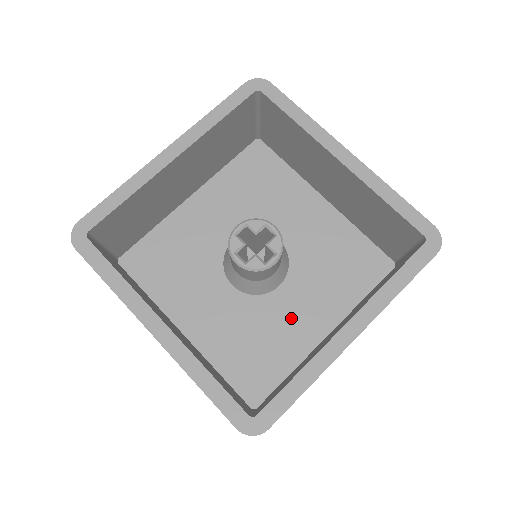
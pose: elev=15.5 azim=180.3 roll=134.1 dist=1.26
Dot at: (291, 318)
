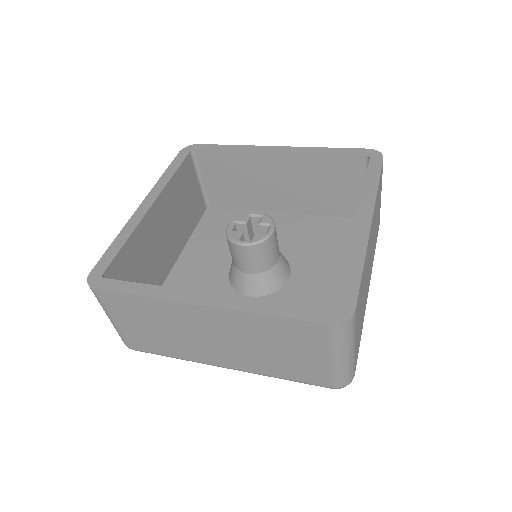
Dot at: (316, 291)
